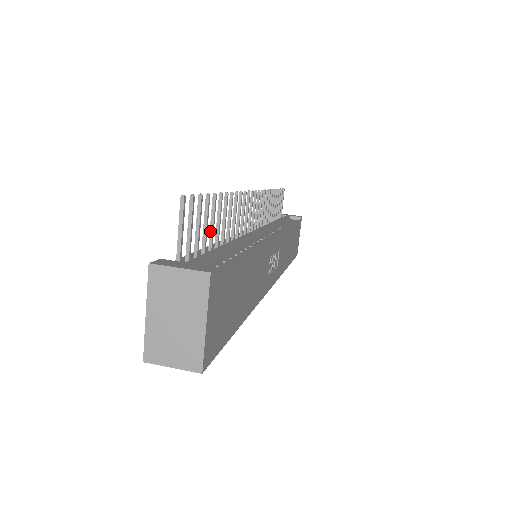
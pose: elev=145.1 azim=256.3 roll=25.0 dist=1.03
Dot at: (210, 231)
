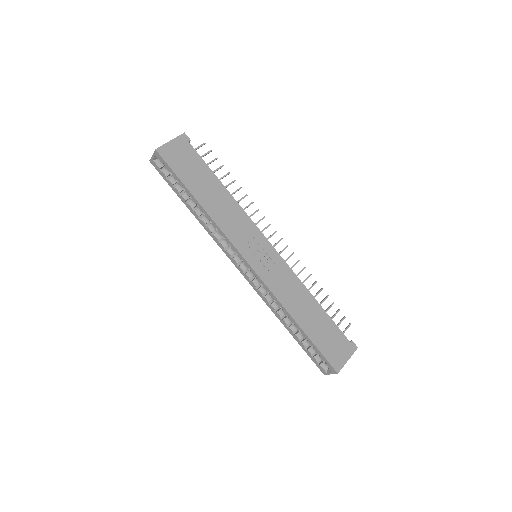
Dot at: occluded
